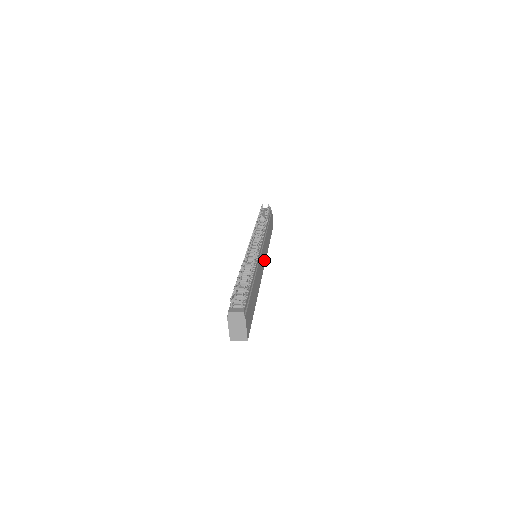
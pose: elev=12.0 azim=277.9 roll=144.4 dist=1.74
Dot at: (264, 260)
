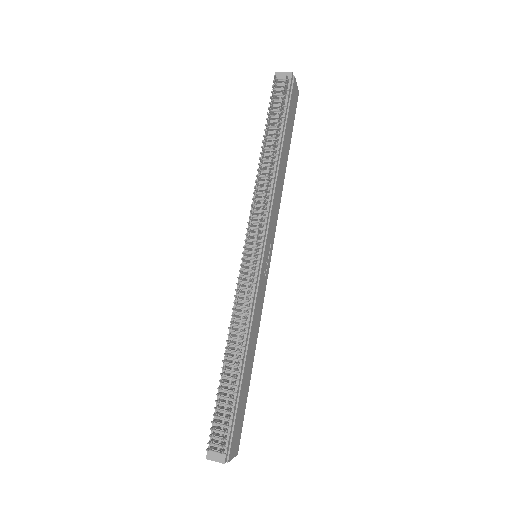
Dot at: (271, 245)
